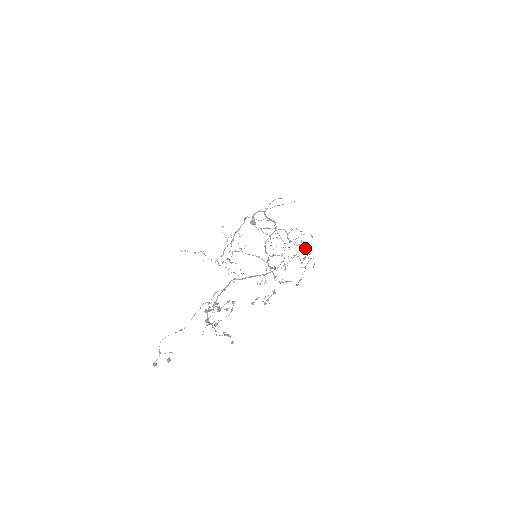
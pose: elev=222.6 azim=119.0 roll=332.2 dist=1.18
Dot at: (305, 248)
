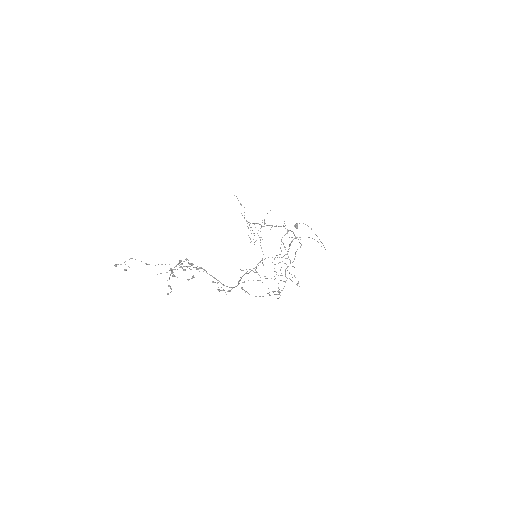
Dot at: occluded
